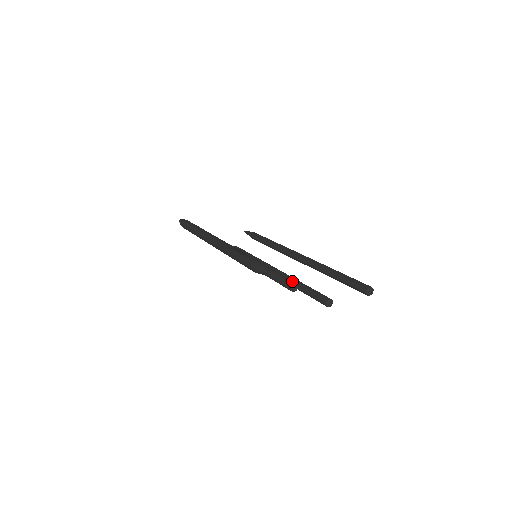
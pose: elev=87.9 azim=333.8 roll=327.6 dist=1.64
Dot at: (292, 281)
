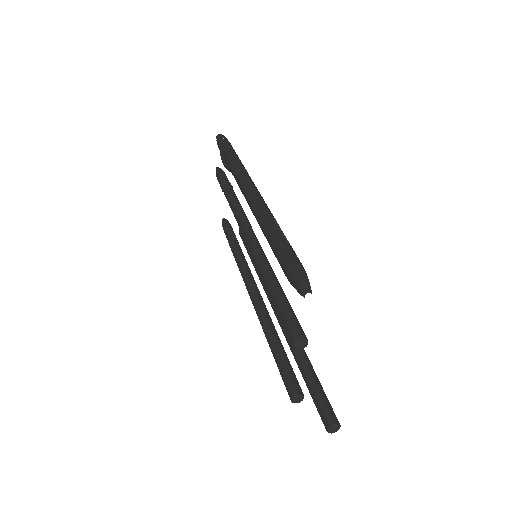
Dot at: occluded
